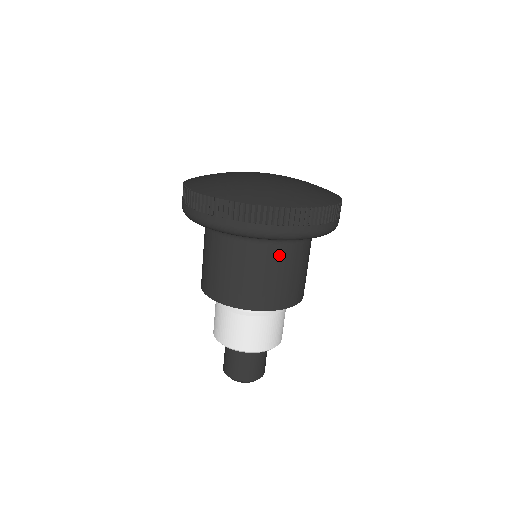
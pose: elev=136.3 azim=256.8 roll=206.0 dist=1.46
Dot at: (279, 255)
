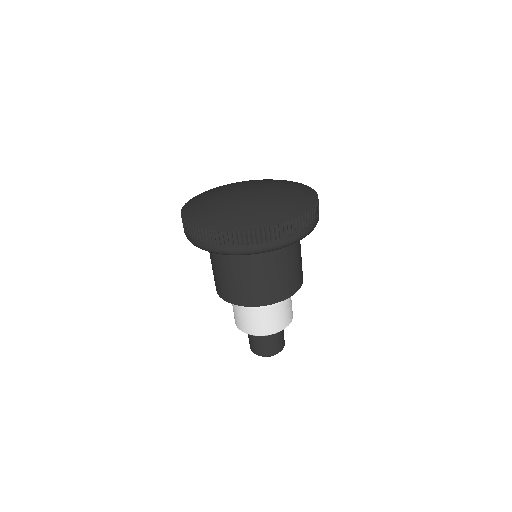
Dot at: (290, 251)
